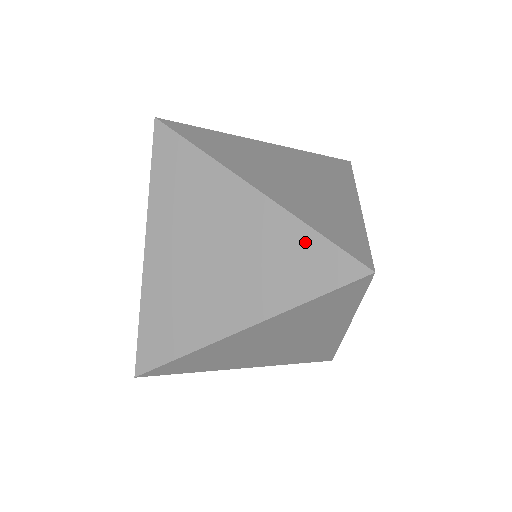
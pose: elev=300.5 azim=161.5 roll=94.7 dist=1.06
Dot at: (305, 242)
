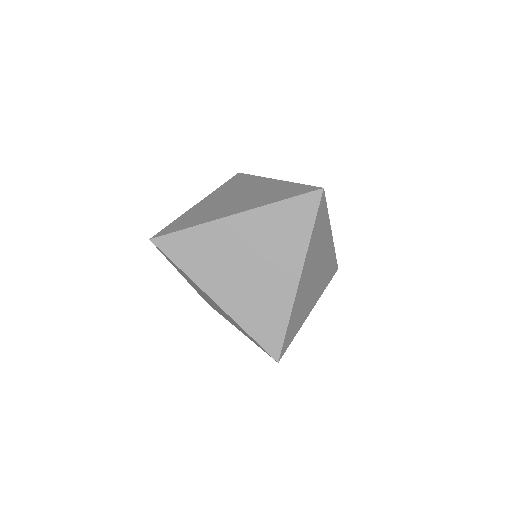
Dot at: (280, 321)
